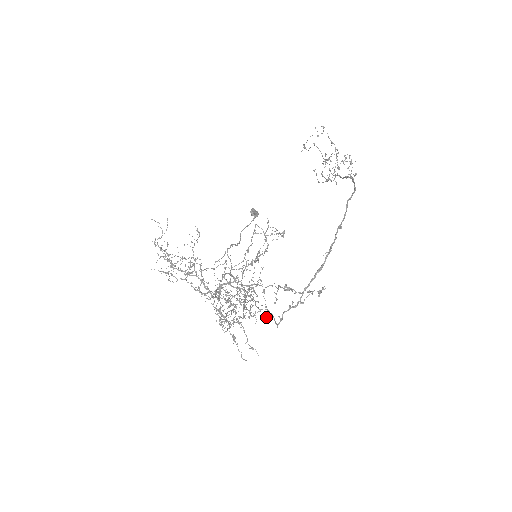
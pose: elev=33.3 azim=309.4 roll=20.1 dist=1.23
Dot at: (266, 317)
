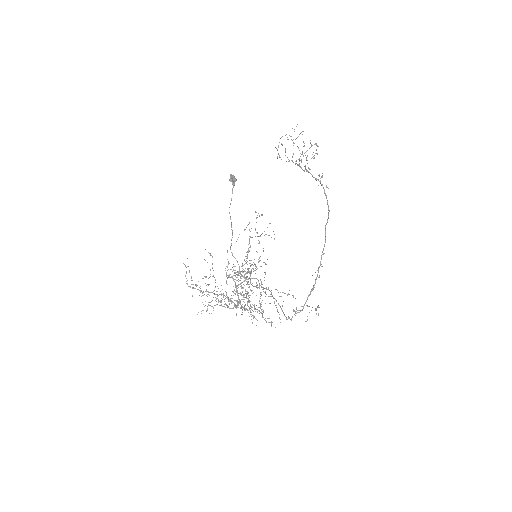
Dot at: (280, 319)
